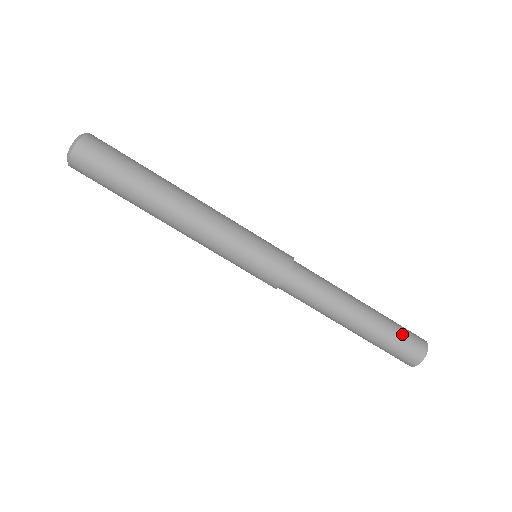
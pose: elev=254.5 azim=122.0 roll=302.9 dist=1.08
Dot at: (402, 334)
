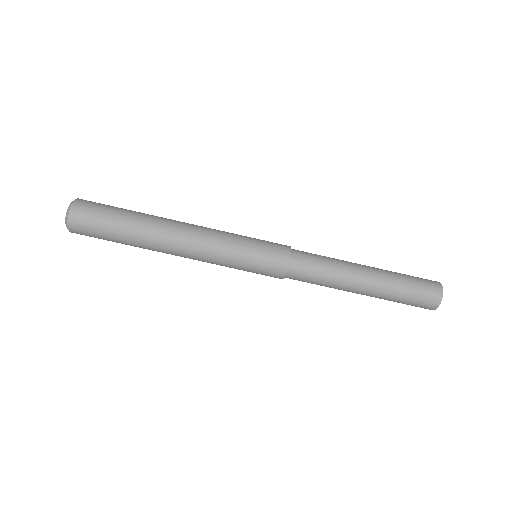
Dot at: (413, 283)
